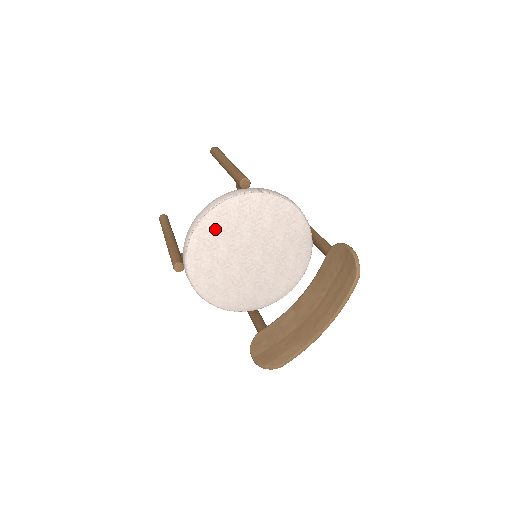
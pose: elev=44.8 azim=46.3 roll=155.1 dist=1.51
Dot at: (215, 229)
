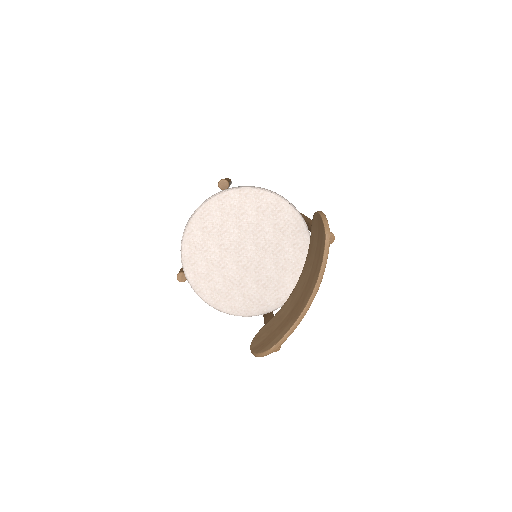
Dot at: (202, 231)
